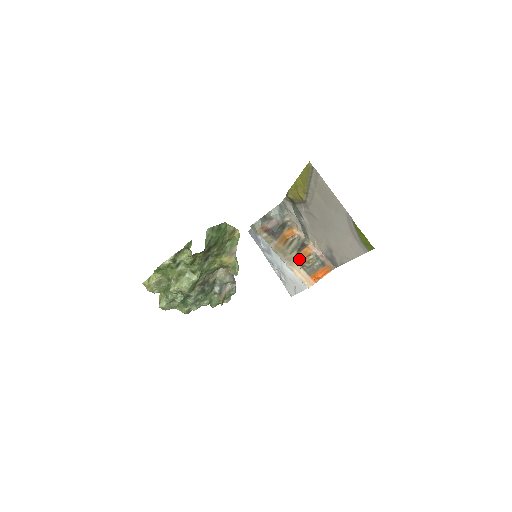
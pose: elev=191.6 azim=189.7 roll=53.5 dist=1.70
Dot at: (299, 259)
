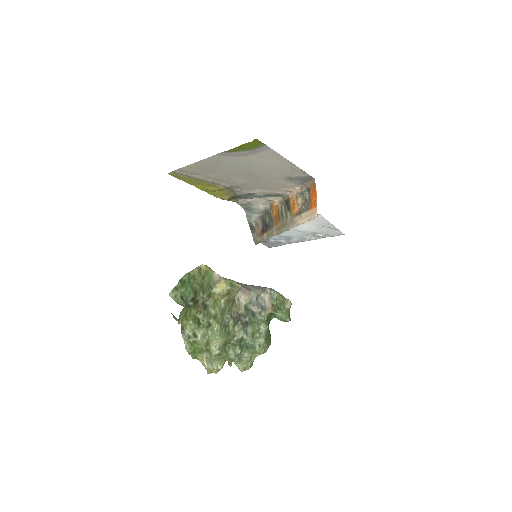
Dot at: (295, 213)
